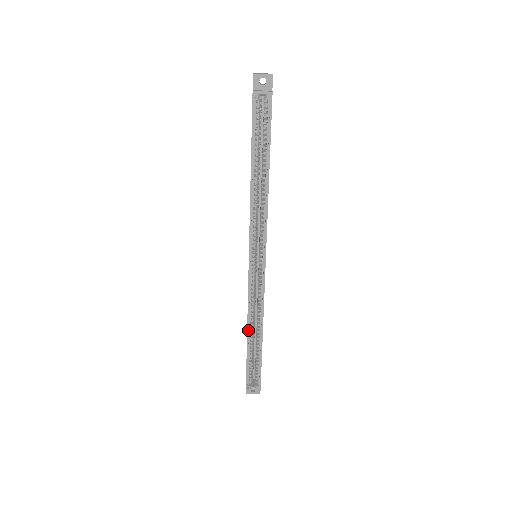
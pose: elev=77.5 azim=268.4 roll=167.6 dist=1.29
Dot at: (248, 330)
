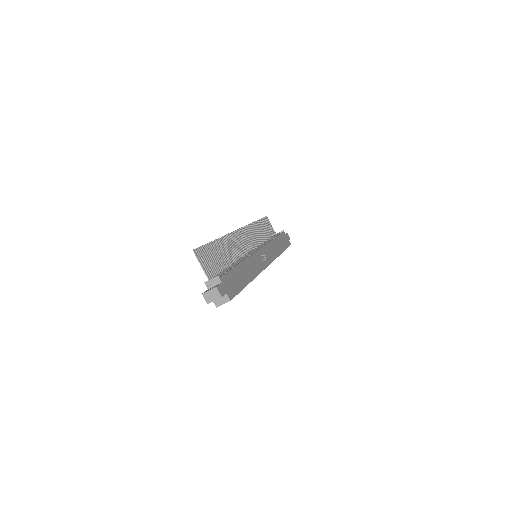
Dot at: occluded
